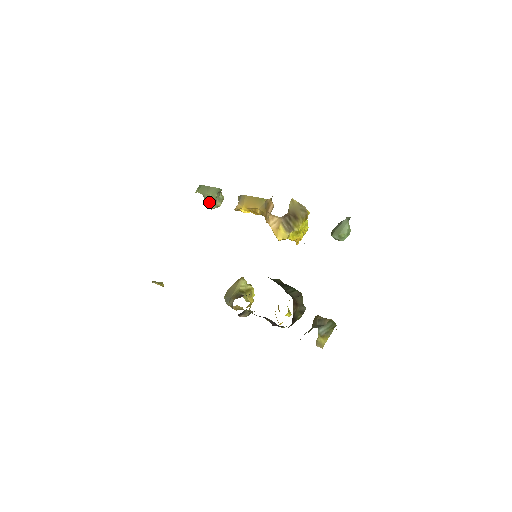
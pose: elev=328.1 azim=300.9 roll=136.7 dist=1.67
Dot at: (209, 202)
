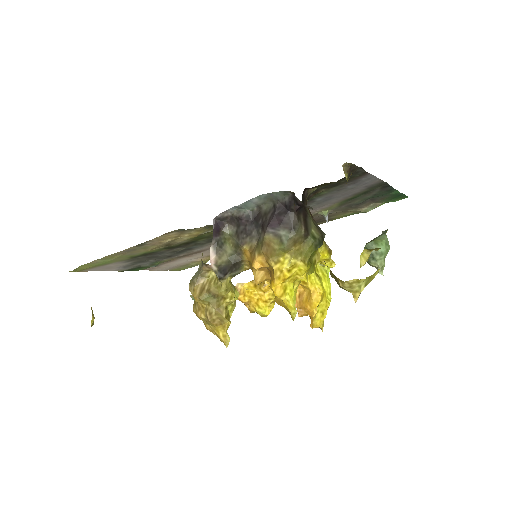
Dot at: occluded
